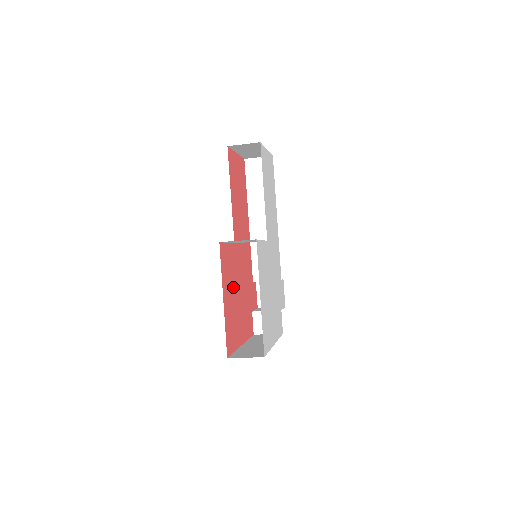
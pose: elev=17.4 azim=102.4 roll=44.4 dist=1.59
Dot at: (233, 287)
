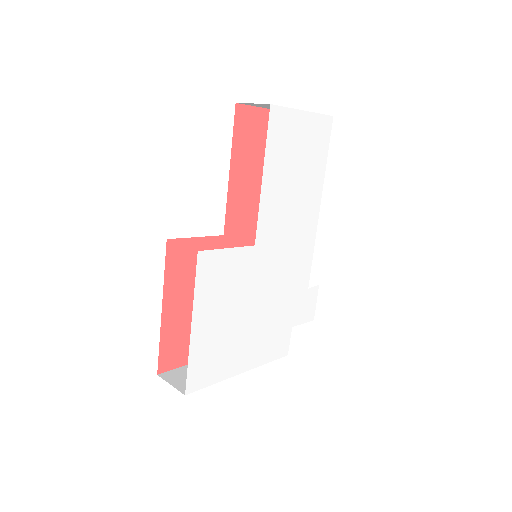
Dot at: occluded
